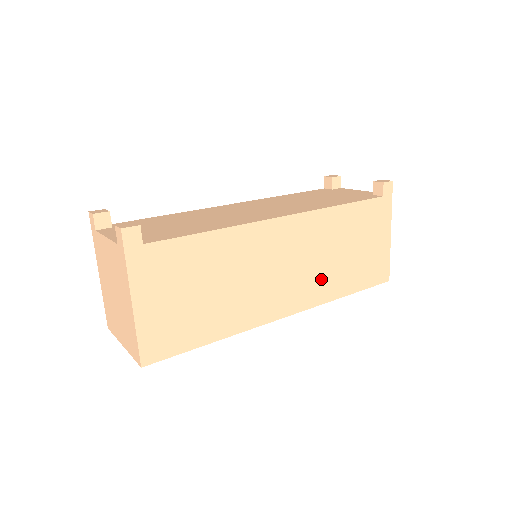
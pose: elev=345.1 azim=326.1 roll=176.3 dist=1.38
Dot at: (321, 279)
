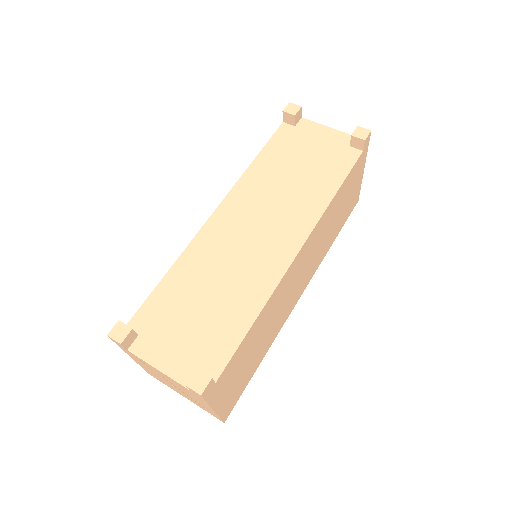
Dot at: (319, 254)
